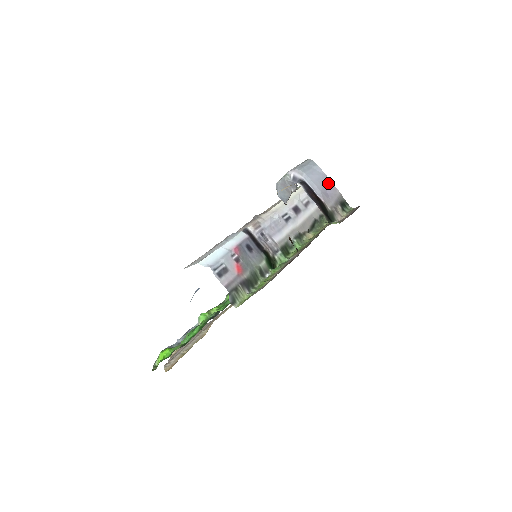
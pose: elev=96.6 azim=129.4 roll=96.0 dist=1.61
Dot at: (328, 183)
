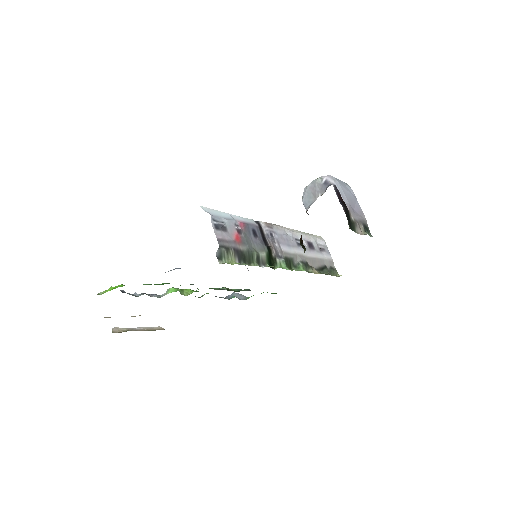
Dot at: (357, 205)
